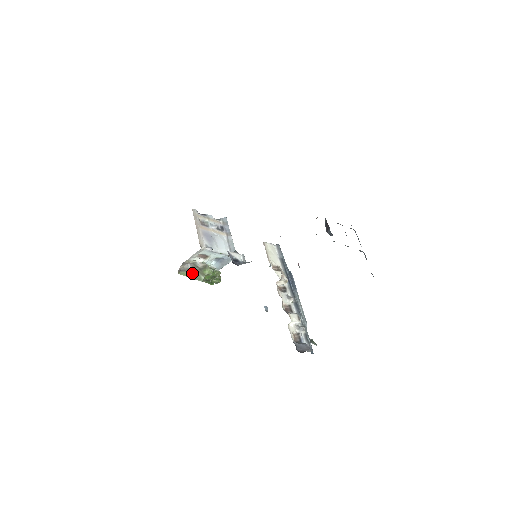
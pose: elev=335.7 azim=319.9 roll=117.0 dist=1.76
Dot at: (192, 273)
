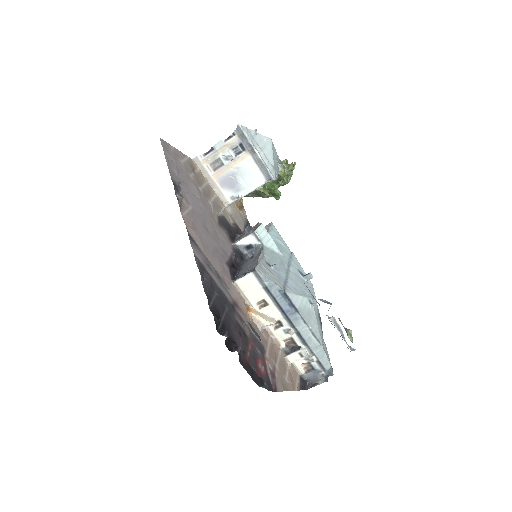
Dot at: (252, 195)
